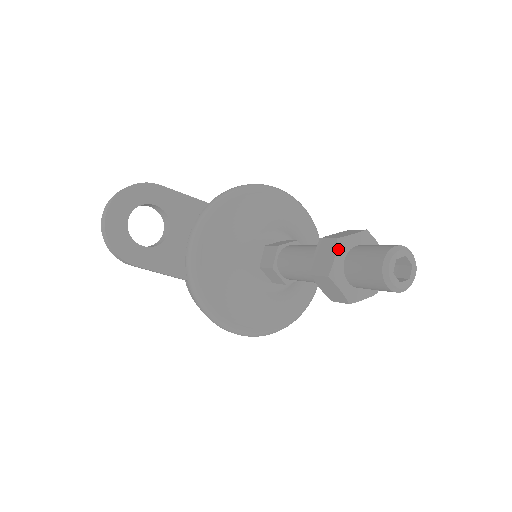
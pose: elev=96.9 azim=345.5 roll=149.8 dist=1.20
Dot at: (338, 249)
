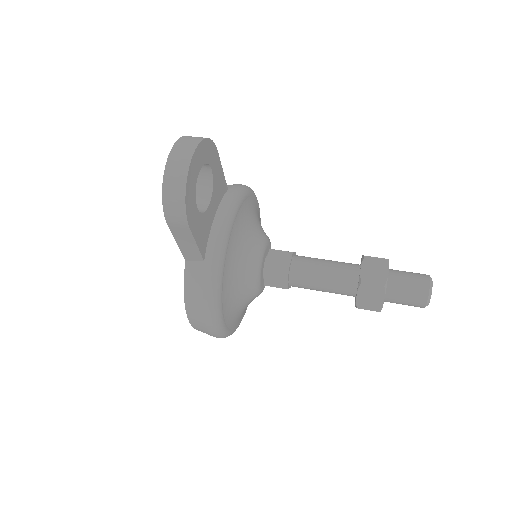
Dot at: occluded
